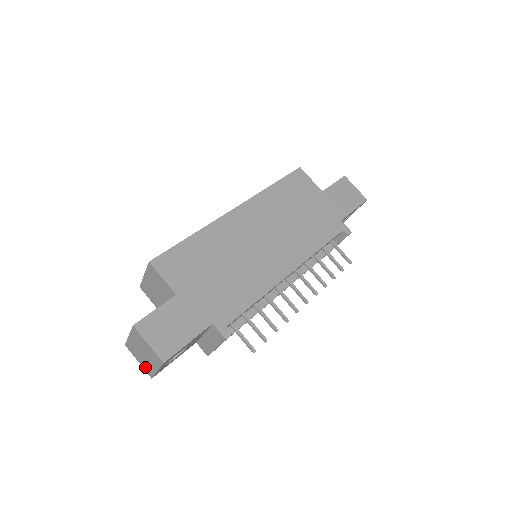
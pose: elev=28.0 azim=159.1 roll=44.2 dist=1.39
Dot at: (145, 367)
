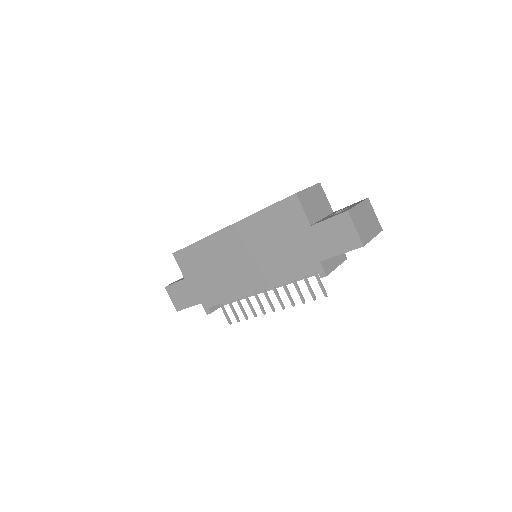
Dot at: occluded
